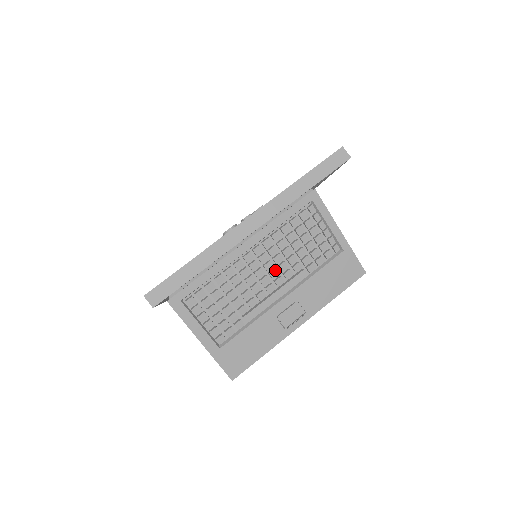
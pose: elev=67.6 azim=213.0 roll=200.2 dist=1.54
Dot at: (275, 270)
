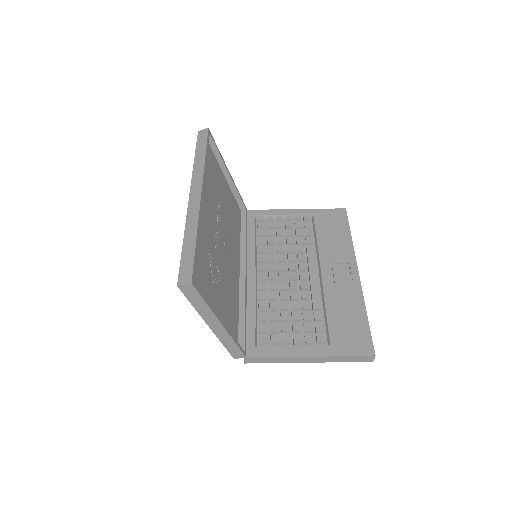
Dot at: (289, 264)
